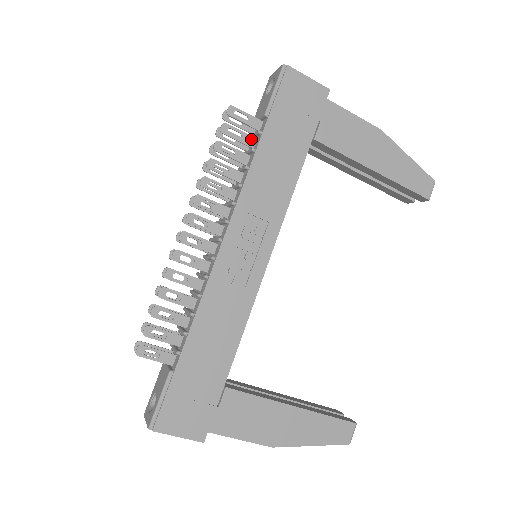
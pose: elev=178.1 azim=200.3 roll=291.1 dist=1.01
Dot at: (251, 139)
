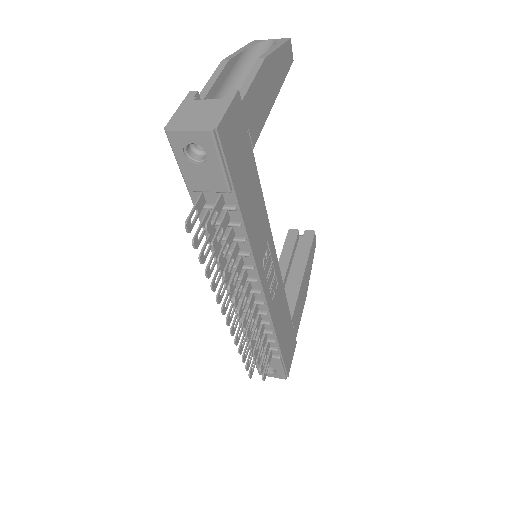
Dot at: (226, 218)
